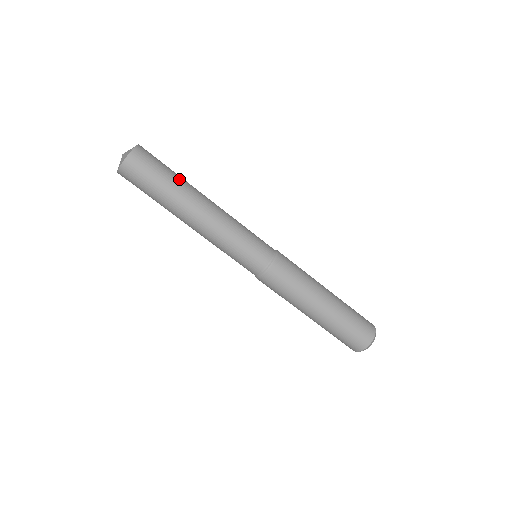
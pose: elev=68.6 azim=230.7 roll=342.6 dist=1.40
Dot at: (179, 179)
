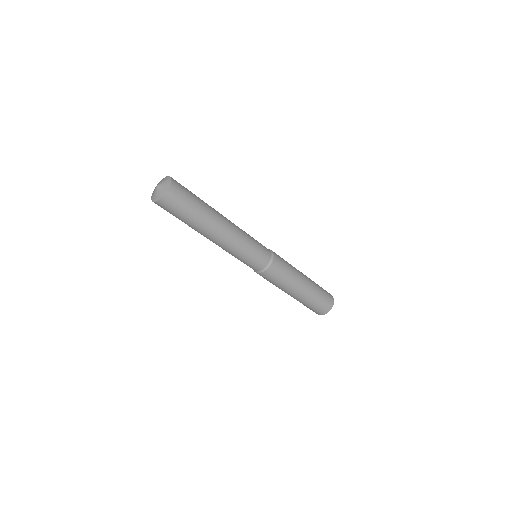
Dot at: (203, 201)
